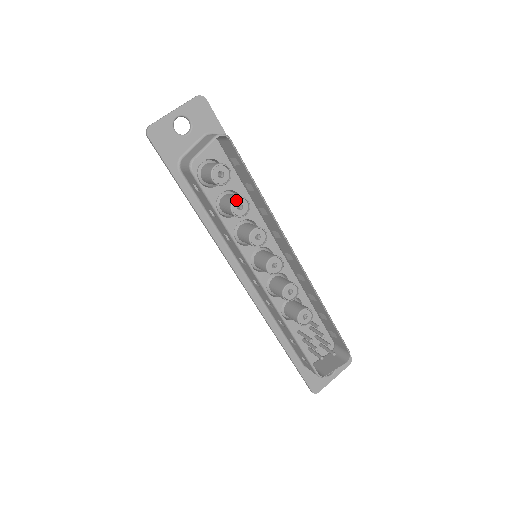
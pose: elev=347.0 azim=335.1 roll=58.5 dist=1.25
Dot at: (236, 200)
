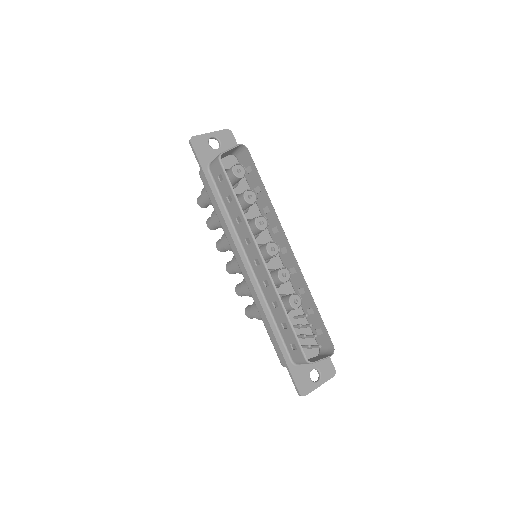
Dot at: (248, 191)
